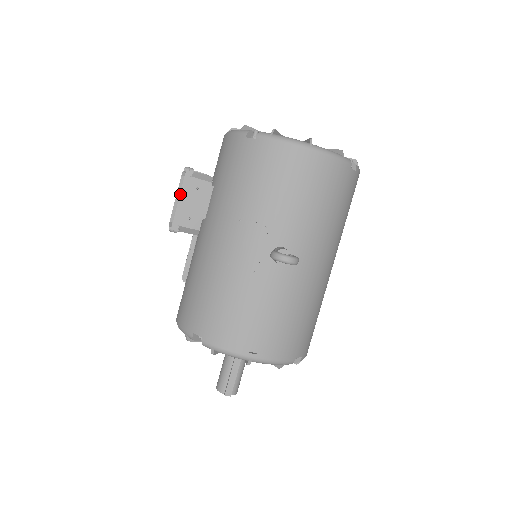
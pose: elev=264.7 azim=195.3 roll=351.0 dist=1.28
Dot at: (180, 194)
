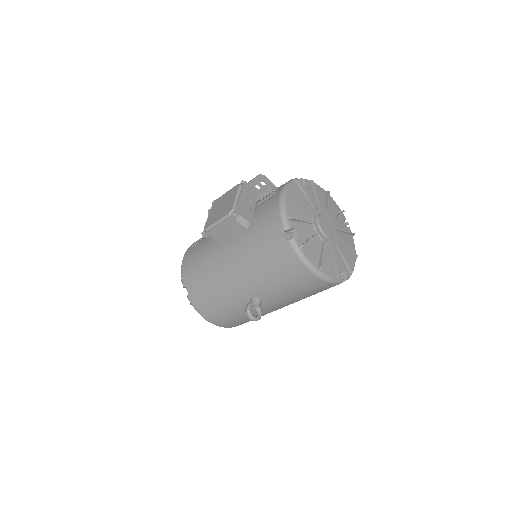
Dot at: (220, 224)
